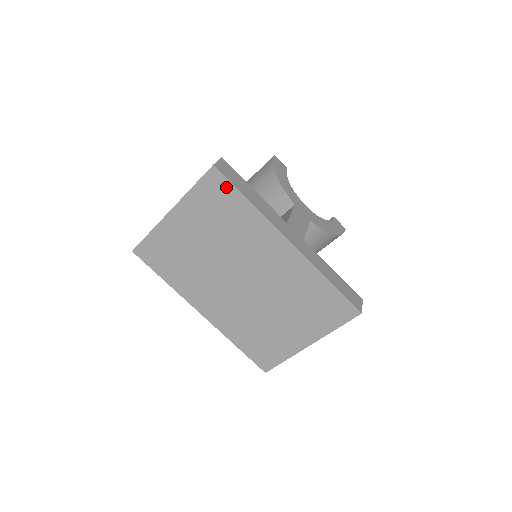
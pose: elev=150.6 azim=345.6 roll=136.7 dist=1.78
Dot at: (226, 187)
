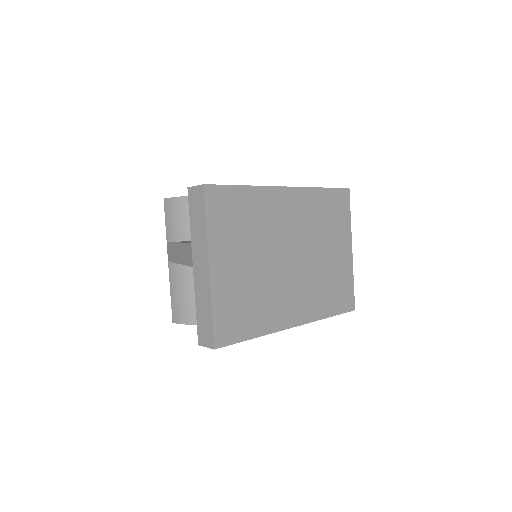
Dot at: (225, 193)
